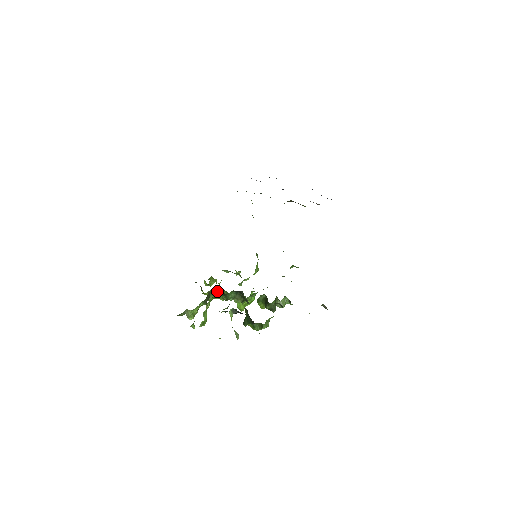
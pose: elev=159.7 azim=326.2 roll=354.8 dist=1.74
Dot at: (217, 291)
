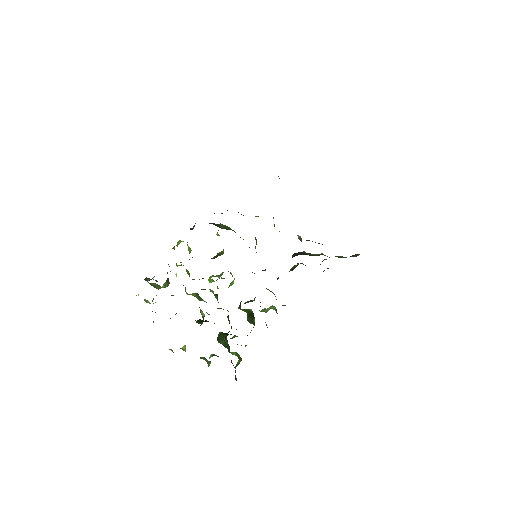
Dot at: (193, 293)
